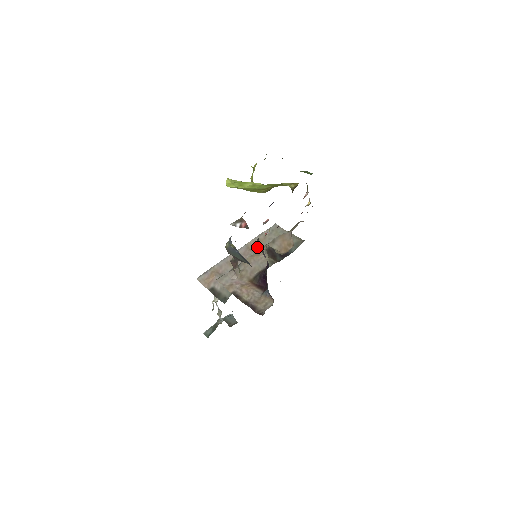
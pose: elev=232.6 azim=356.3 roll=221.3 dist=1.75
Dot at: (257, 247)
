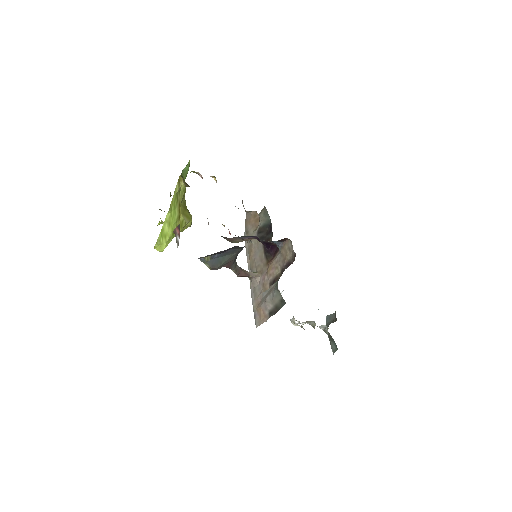
Dot at: occluded
